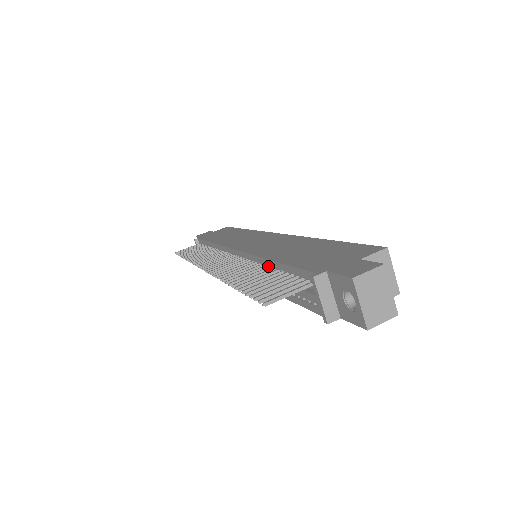
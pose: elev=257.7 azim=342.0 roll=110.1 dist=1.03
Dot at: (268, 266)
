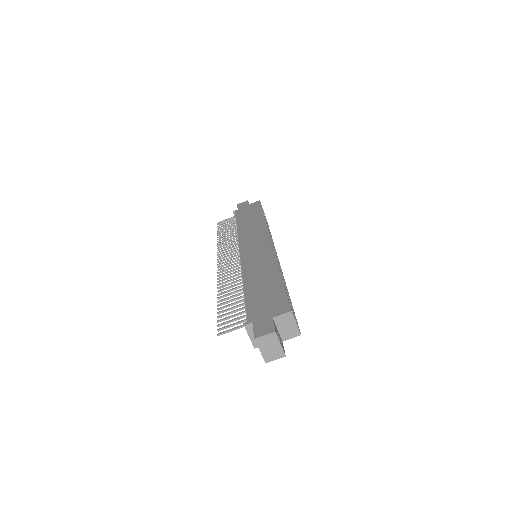
Dot at: occluded
